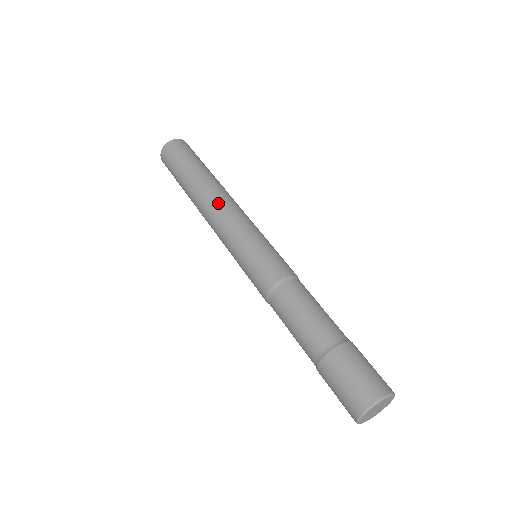
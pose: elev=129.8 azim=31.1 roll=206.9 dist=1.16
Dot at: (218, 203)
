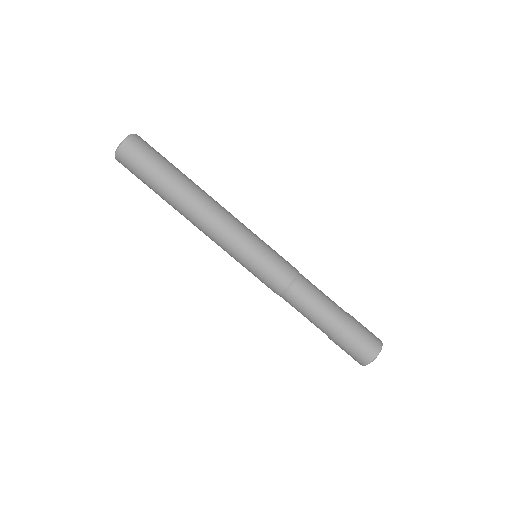
Dot at: (213, 212)
